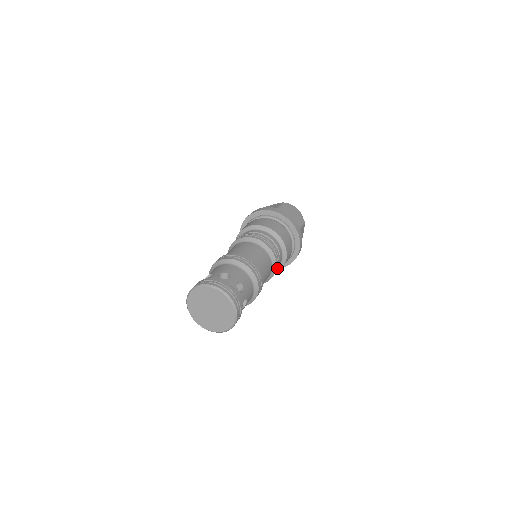
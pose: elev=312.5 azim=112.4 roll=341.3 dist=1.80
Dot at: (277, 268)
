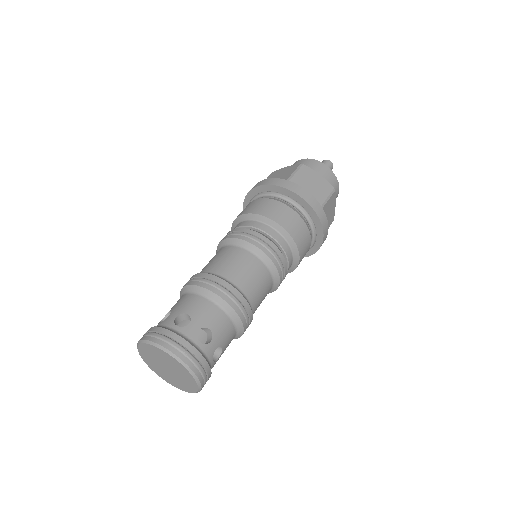
Dot at: (283, 276)
